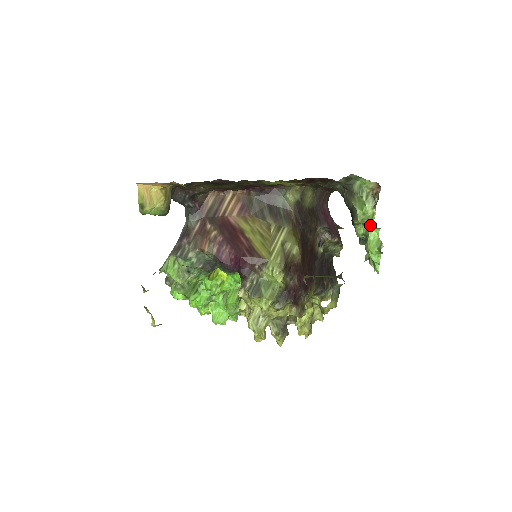
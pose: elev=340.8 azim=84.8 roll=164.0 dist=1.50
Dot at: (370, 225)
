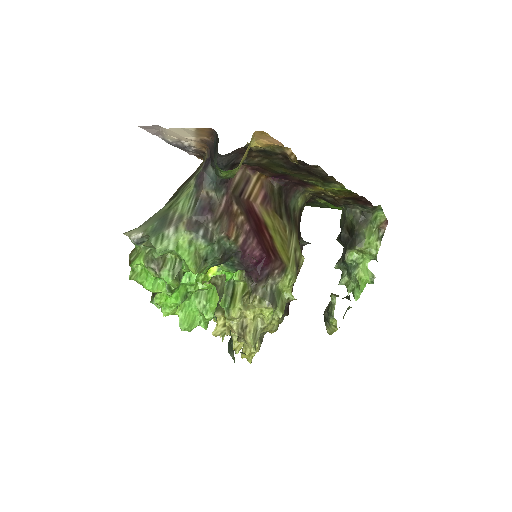
Dot at: (370, 255)
